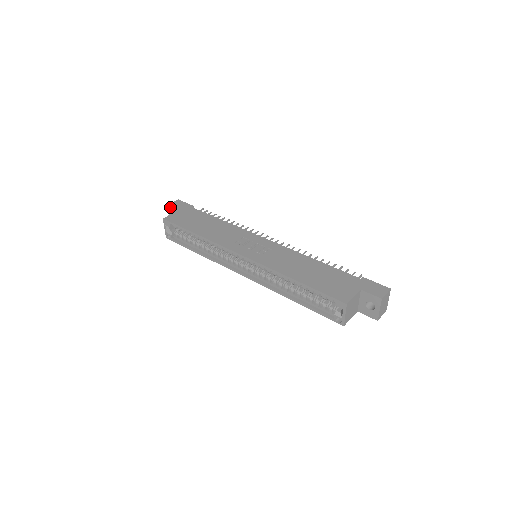
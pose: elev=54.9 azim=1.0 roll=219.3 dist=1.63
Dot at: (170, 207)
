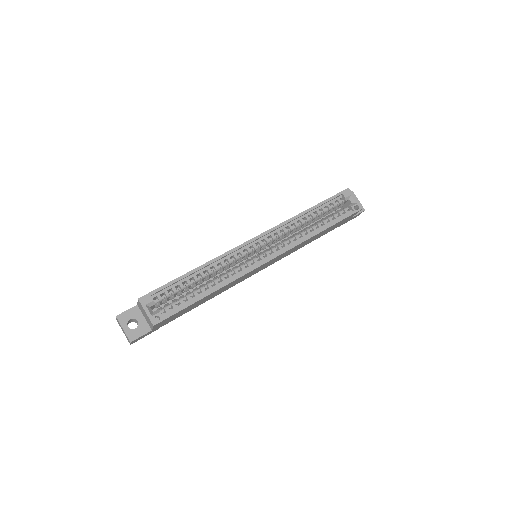
Dot at: (121, 315)
